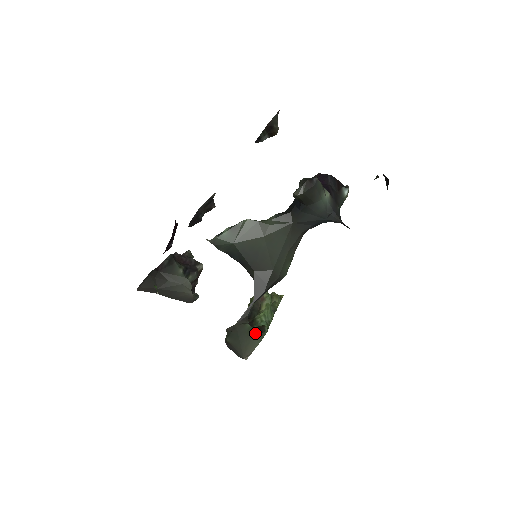
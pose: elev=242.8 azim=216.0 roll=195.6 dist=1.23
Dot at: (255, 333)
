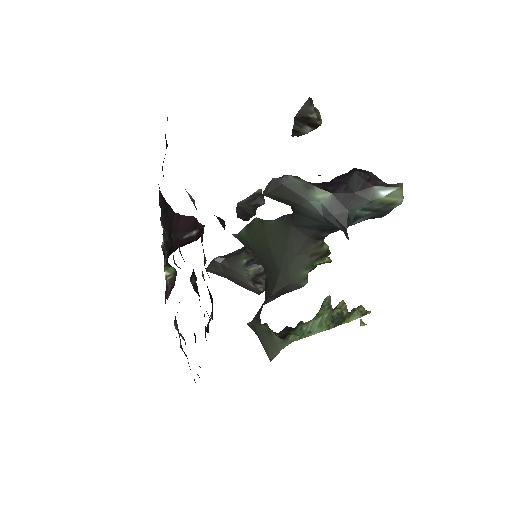
Dot at: (274, 337)
